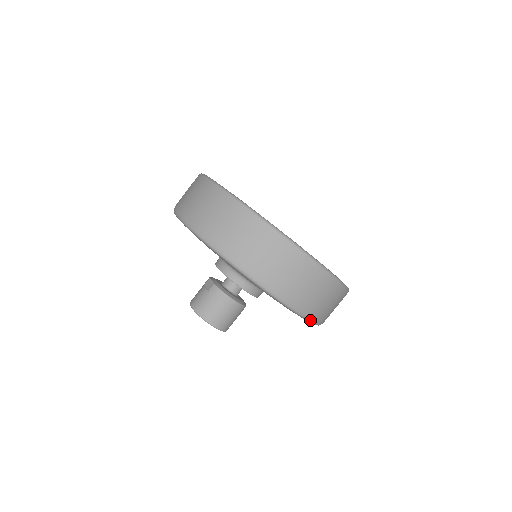
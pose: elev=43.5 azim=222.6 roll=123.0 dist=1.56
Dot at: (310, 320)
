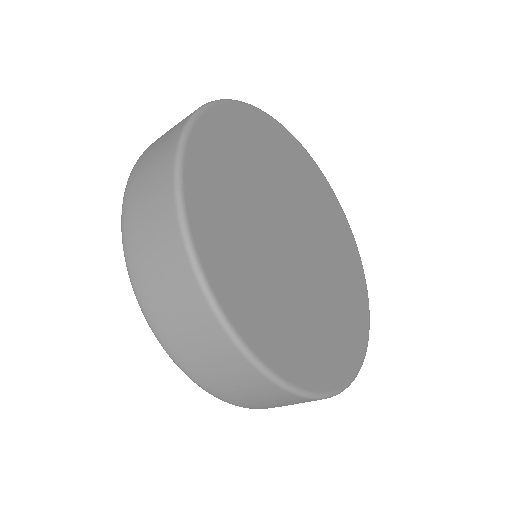
Dot at: (206, 390)
